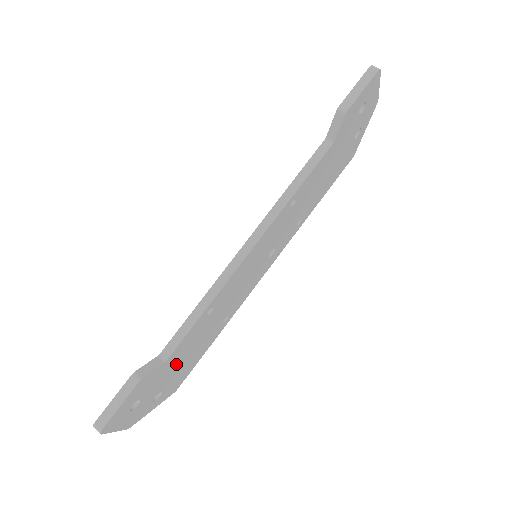
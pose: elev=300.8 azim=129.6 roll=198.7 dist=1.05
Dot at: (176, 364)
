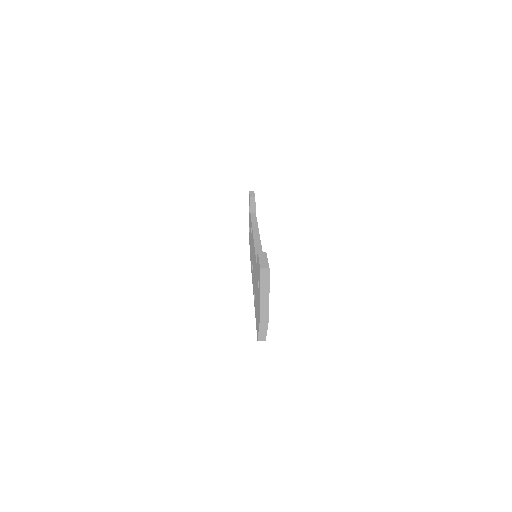
Dot at: occluded
